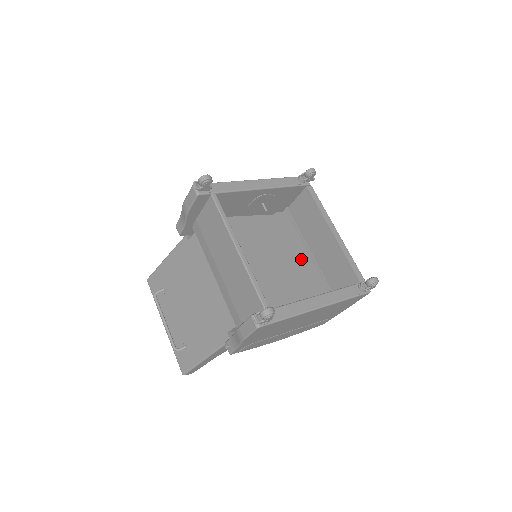
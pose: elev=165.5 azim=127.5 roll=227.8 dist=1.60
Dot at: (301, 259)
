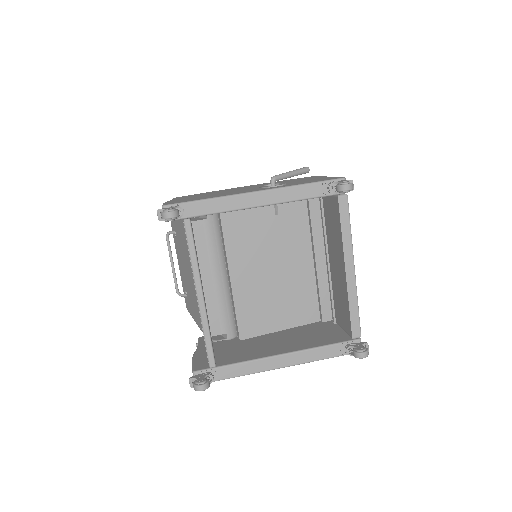
Dot at: (316, 263)
